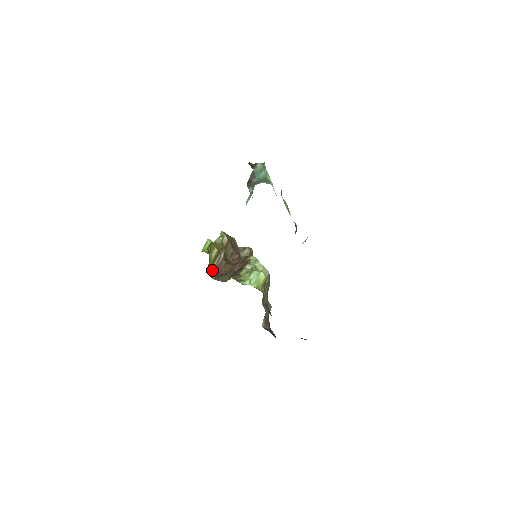
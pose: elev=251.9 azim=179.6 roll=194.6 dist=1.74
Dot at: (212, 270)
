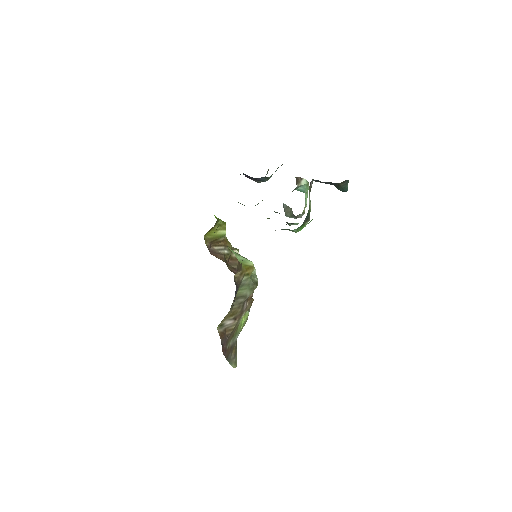
Dot at: (209, 243)
